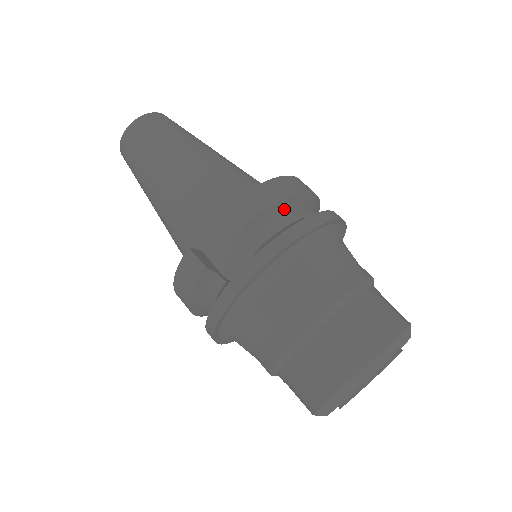
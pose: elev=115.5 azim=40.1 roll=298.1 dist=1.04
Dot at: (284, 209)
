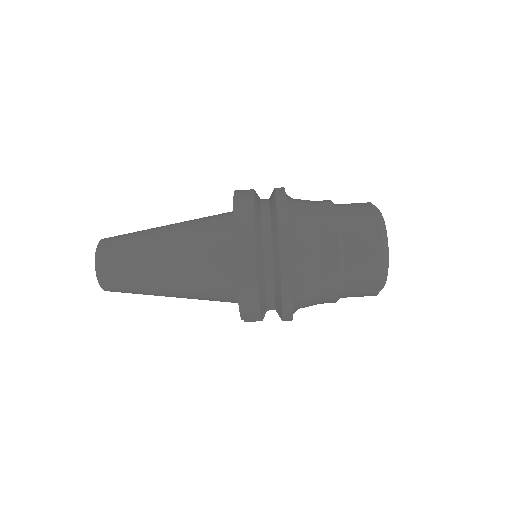
Dot at: (263, 290)
